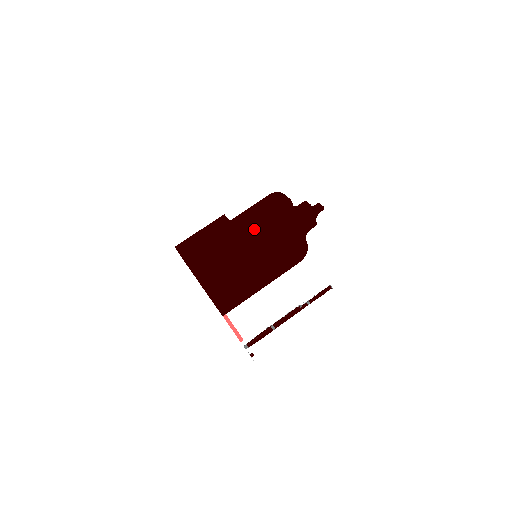
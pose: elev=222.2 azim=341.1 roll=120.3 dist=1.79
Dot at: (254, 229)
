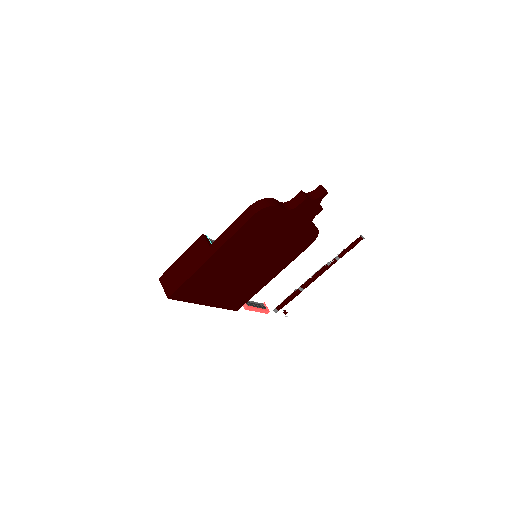
Dot at: (241, 246)
